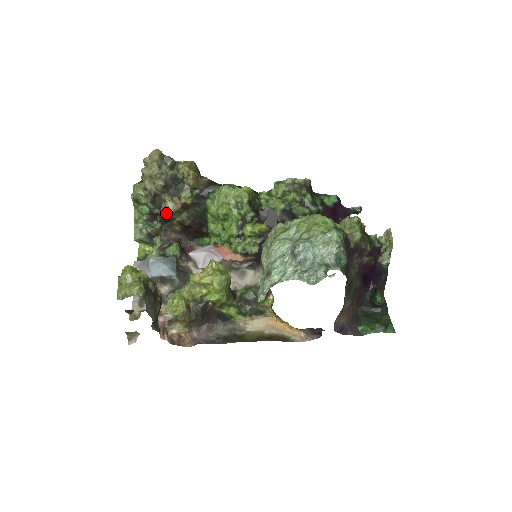
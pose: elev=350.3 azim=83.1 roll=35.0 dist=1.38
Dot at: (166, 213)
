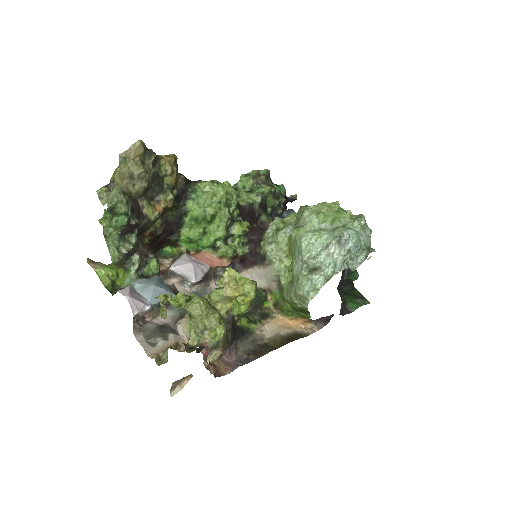
Dot at: (145, 222)
